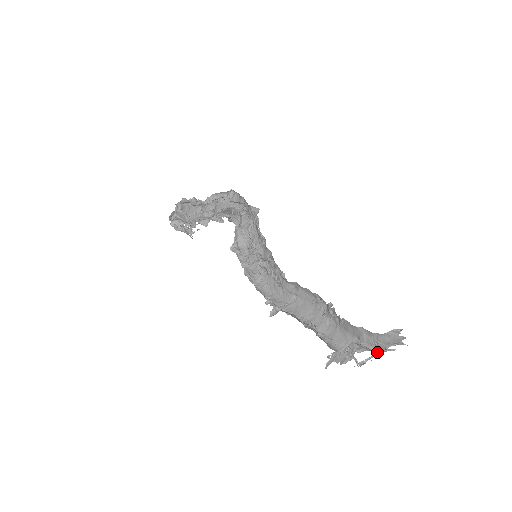
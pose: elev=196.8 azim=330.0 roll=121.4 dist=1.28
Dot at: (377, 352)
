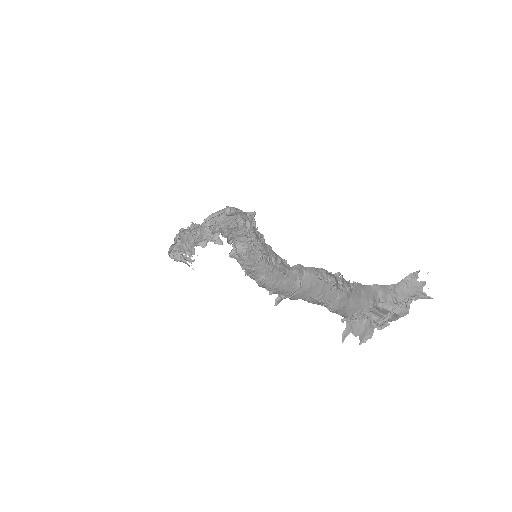
Dot at: occluded
